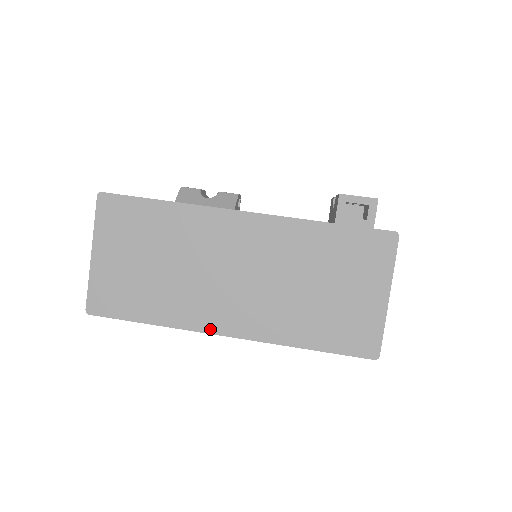
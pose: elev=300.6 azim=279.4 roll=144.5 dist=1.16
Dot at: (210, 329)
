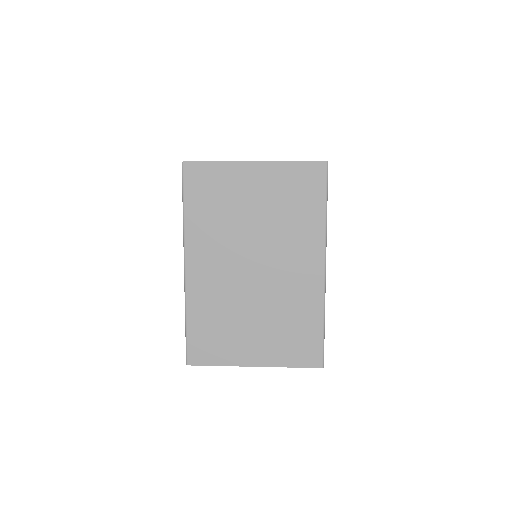
Dot at: (245, 161)
